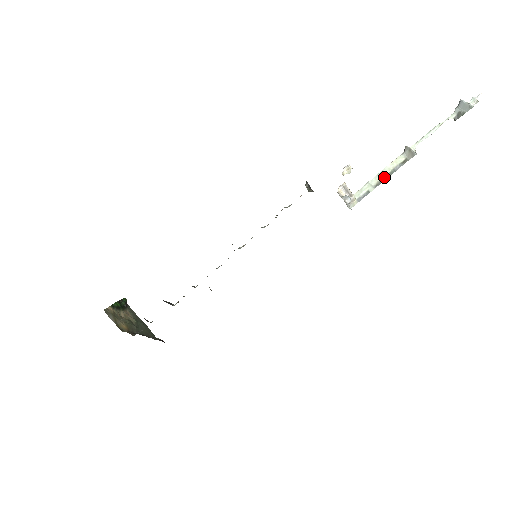
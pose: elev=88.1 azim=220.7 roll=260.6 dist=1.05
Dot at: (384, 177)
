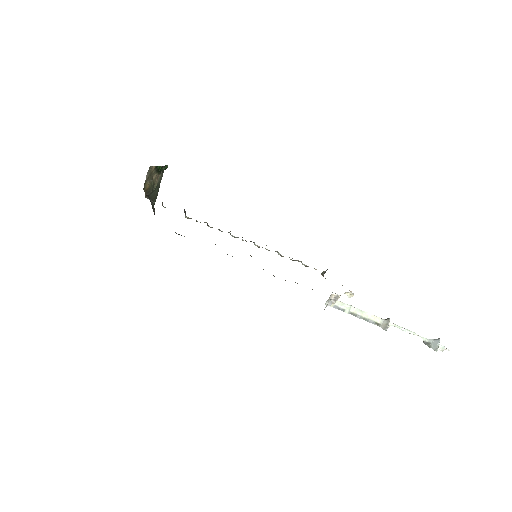
Dot at: (360, 316)
